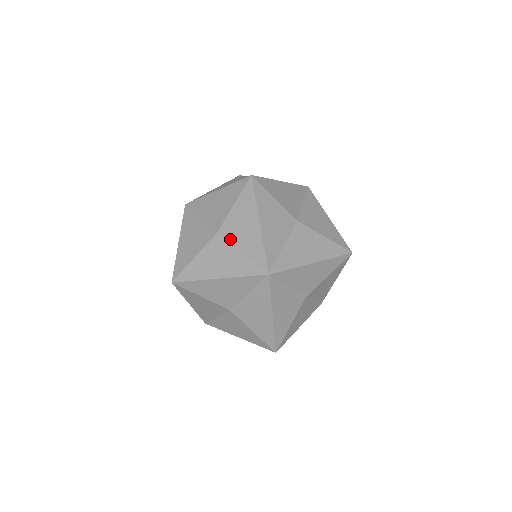
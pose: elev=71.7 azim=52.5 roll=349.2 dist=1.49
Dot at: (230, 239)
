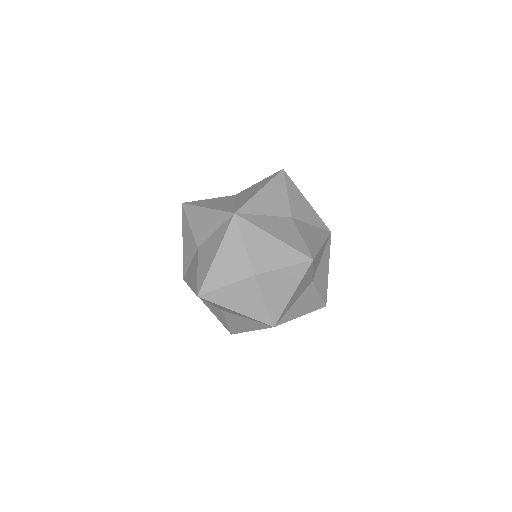
Dot at: (231, 313)
